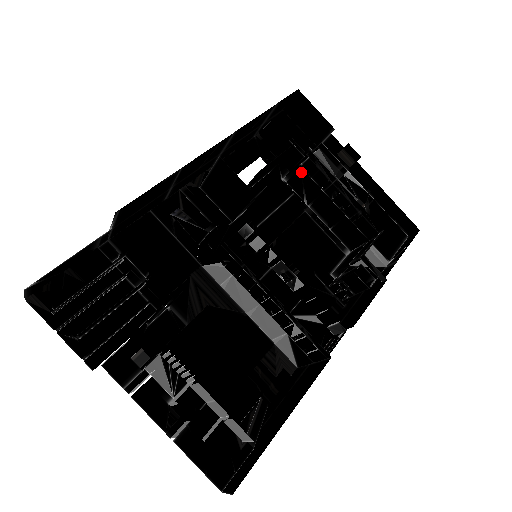
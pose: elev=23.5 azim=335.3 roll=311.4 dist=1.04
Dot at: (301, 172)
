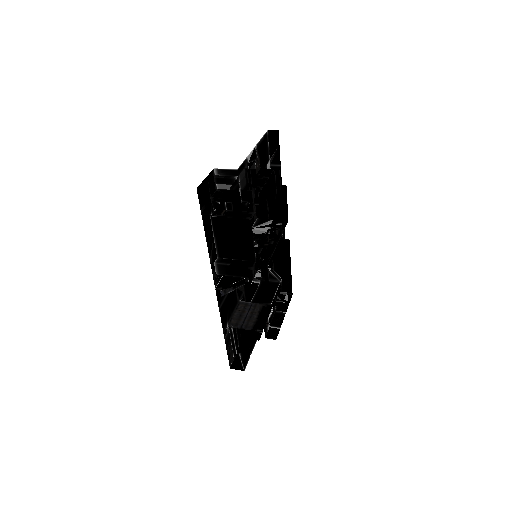
Dot at: occluded
